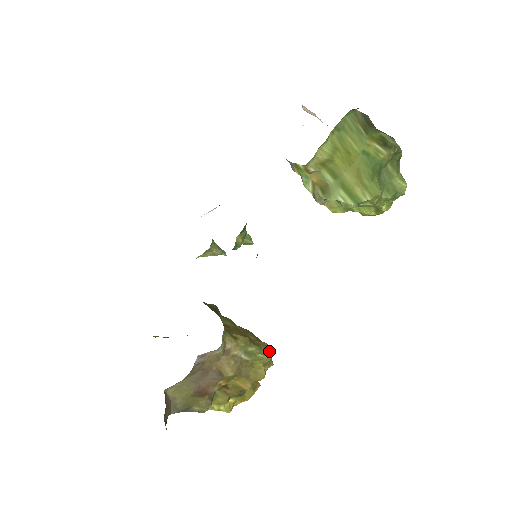
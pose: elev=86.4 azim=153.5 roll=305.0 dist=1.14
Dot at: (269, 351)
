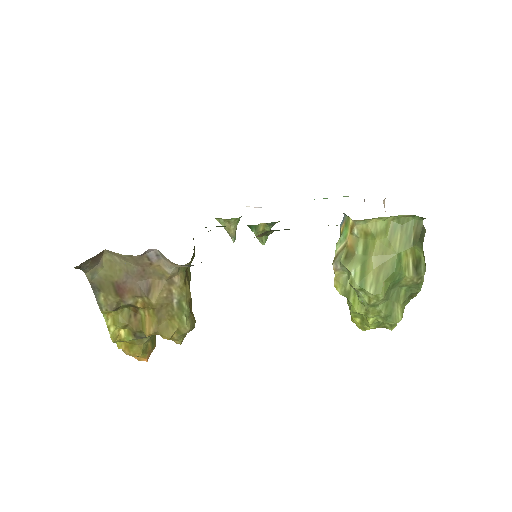
Dot at: (192, 326)
